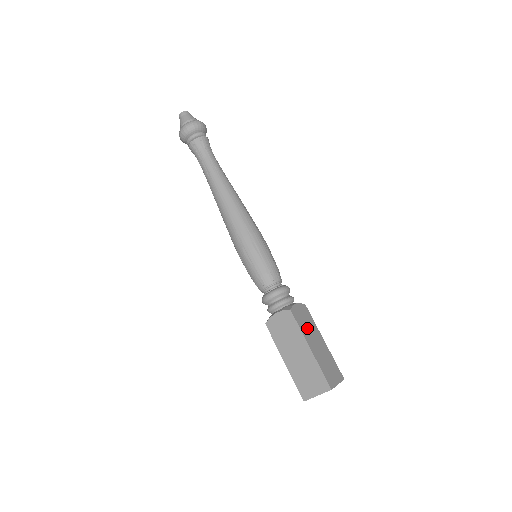
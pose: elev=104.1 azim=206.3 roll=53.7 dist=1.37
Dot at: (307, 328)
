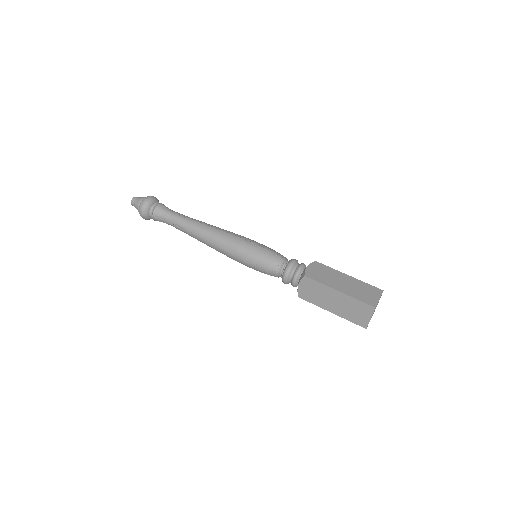
Dot at: (327, 278)
